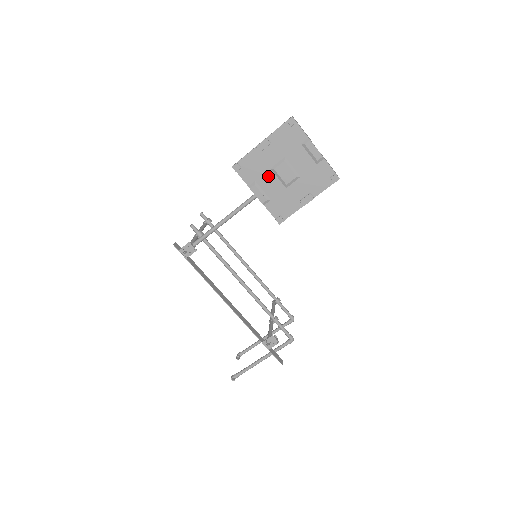
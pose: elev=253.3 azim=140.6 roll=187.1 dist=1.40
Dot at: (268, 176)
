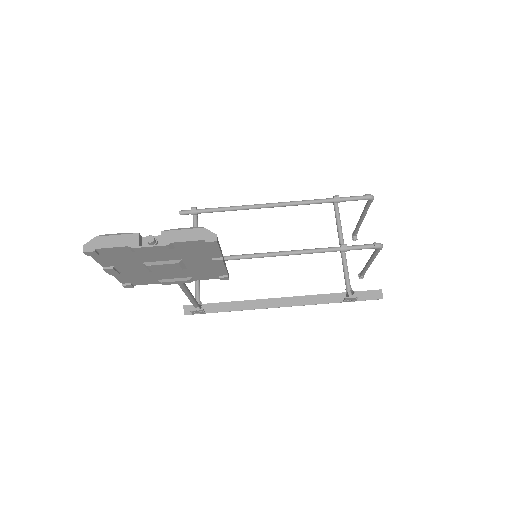
Dot at: (158, 274)
